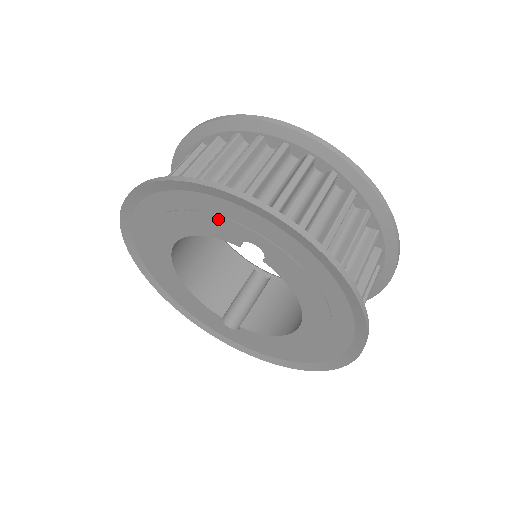
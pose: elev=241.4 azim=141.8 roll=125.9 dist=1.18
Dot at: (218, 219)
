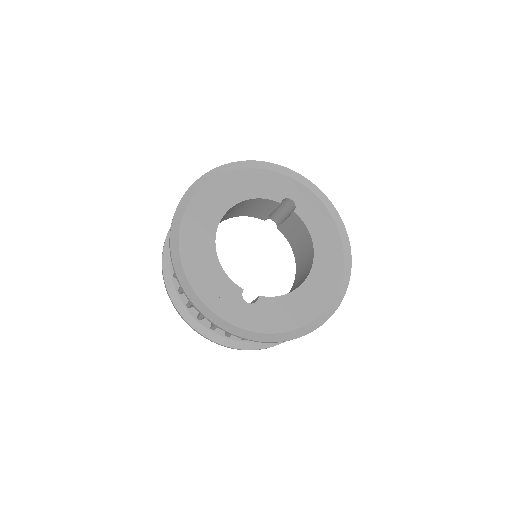
Dot at: (272, 184)
